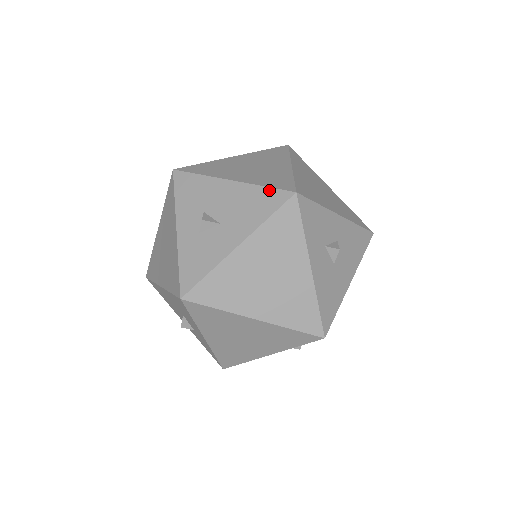
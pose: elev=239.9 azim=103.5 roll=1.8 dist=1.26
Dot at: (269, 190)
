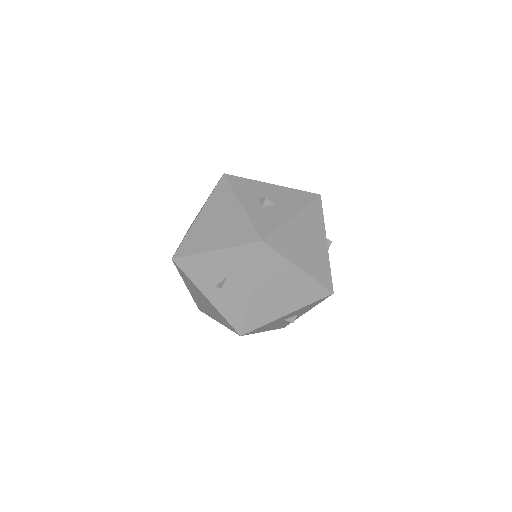
Dot at: (303, 192)
